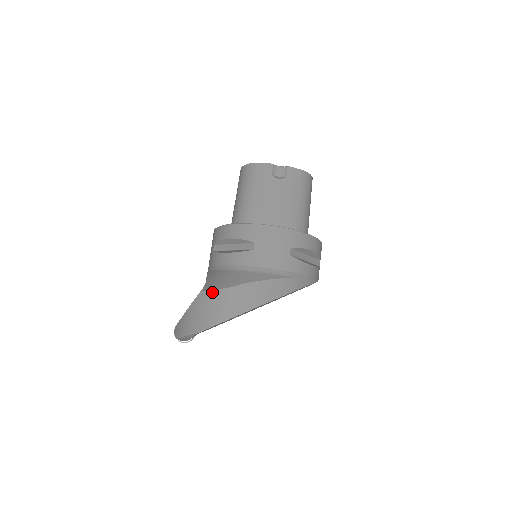
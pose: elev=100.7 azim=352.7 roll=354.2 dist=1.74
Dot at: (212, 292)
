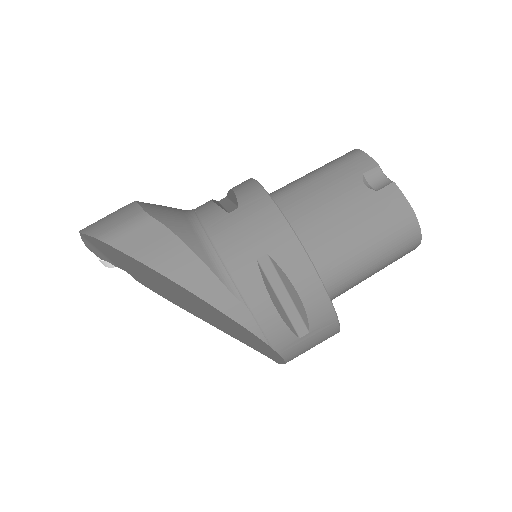
Dot at: (136, 206)
